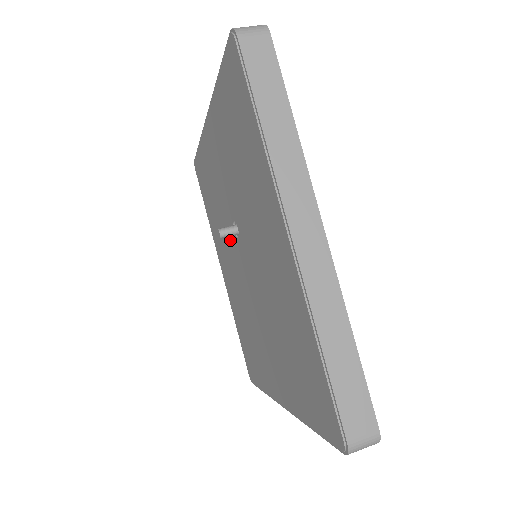
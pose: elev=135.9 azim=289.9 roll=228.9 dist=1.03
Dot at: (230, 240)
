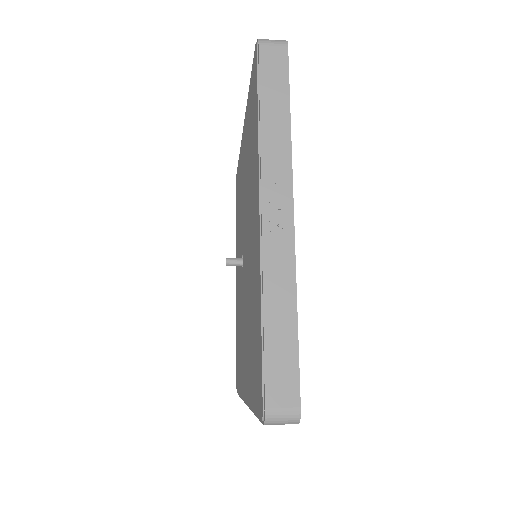
Dot at: (242, 298)
